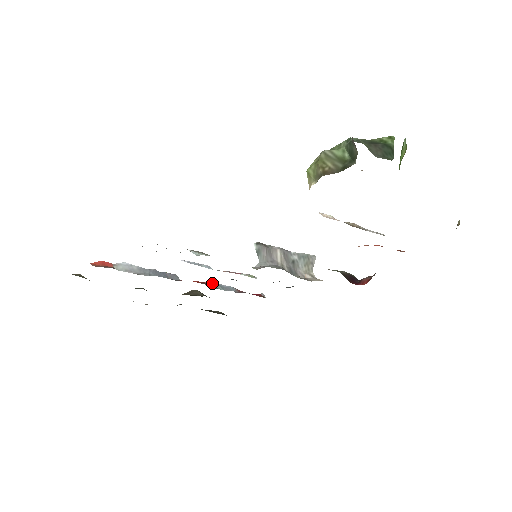
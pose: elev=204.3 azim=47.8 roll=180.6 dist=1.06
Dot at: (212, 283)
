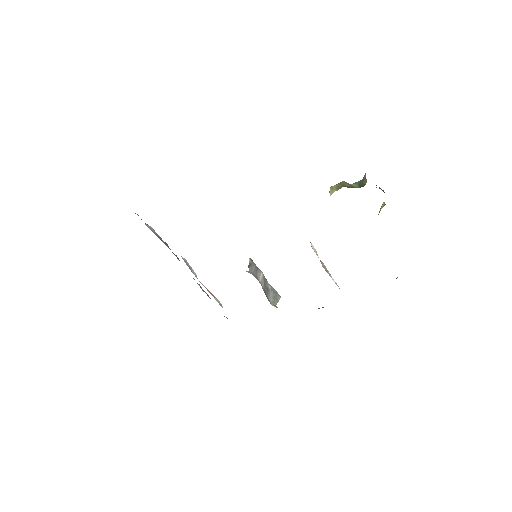
Dot at: occluded
